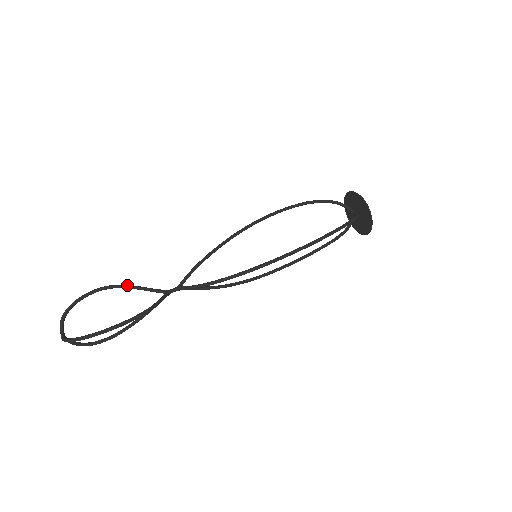
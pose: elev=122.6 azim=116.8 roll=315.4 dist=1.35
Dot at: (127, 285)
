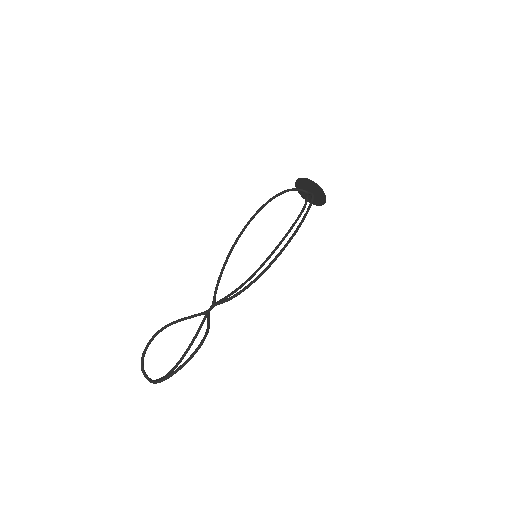
Dot at: (176, 321)
